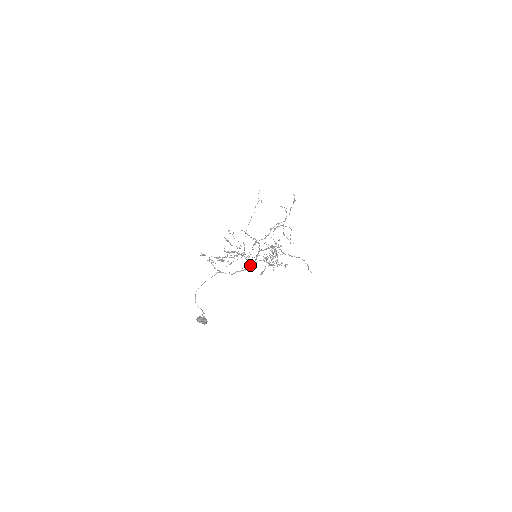
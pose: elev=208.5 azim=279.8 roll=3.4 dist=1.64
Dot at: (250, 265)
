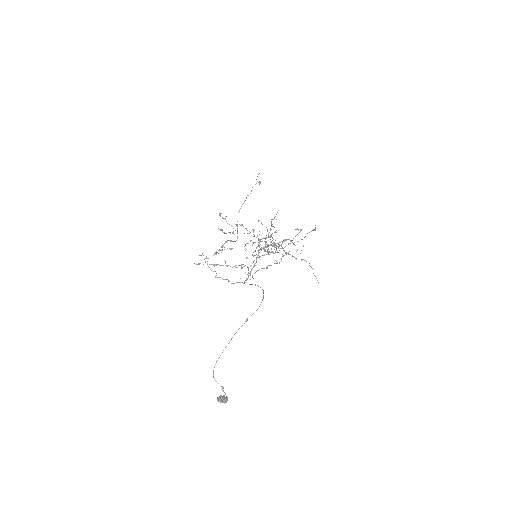
Dot at: (251, 270)
